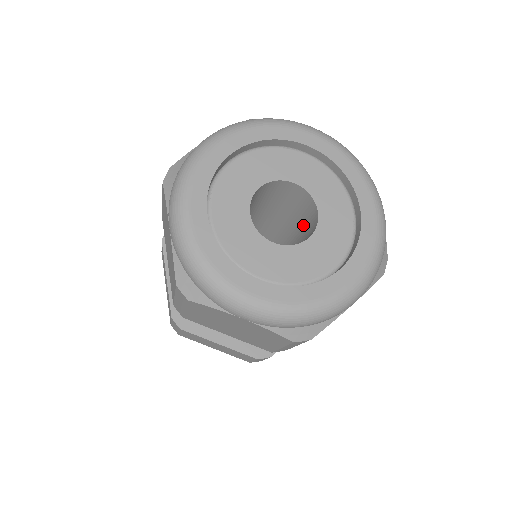
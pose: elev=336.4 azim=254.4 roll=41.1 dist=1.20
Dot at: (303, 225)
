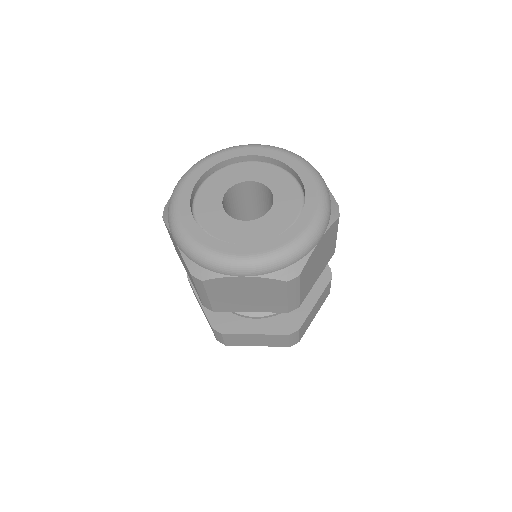
Dot at: occluded
